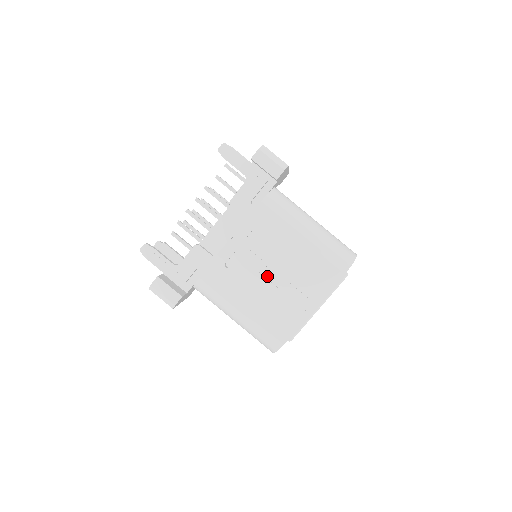
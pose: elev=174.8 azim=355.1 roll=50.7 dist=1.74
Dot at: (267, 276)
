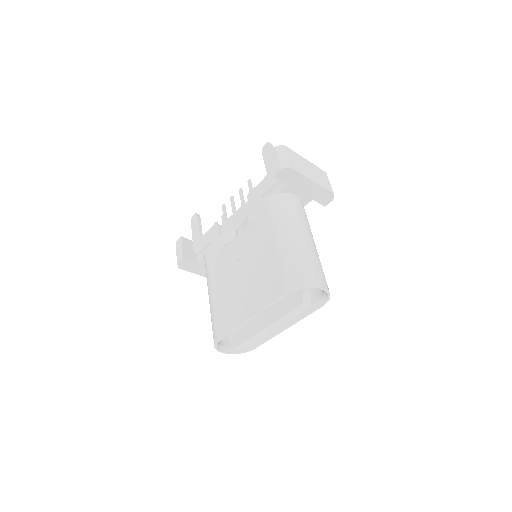
Dot at: (238, 269)
